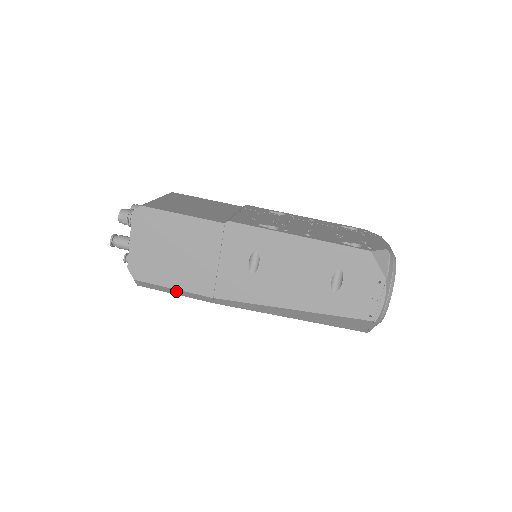
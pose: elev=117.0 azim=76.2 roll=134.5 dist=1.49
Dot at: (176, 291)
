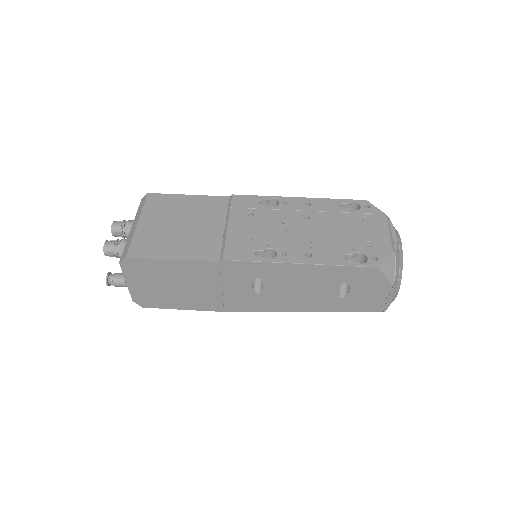
Dot at: (186, 309)
